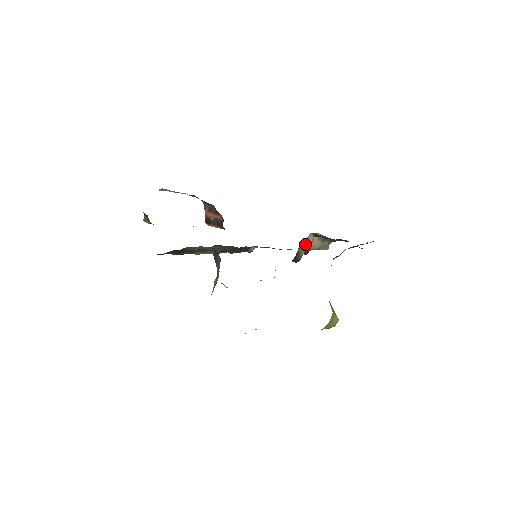
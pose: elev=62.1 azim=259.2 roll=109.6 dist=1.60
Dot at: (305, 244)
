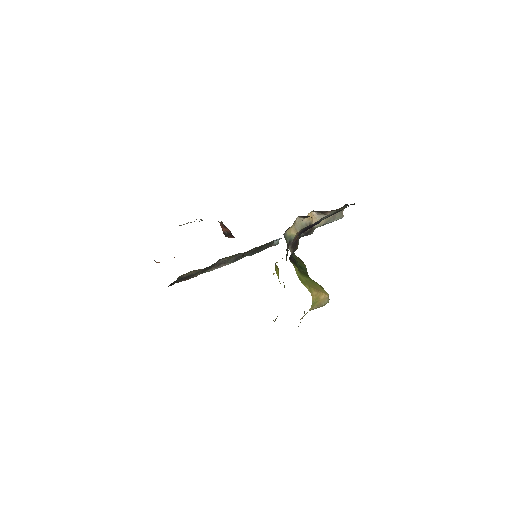
Dot at: (295, 229)
